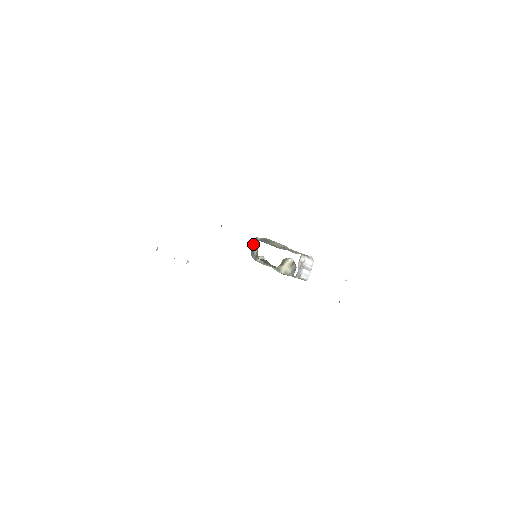
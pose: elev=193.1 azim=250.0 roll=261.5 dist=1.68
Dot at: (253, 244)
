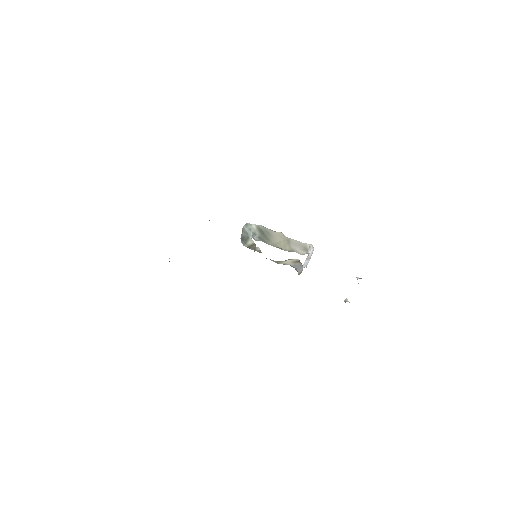
Dot at: (245, 234)
